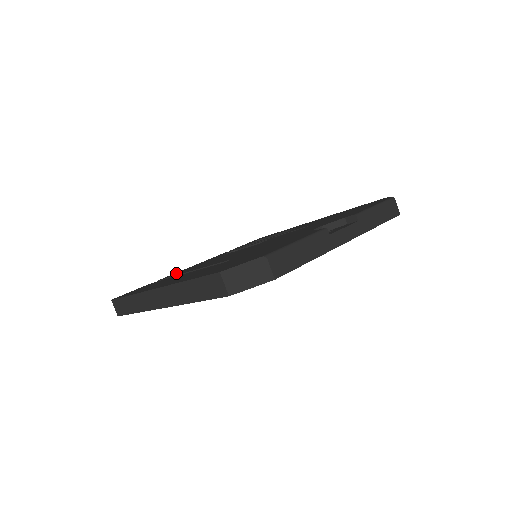
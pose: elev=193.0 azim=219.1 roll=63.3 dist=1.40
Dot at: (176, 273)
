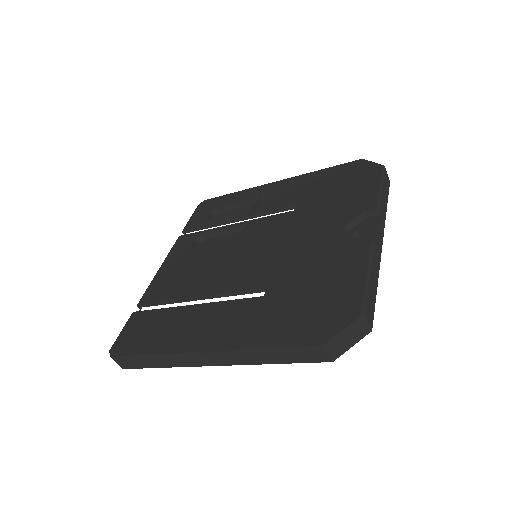
Dot at: (156, 290)
